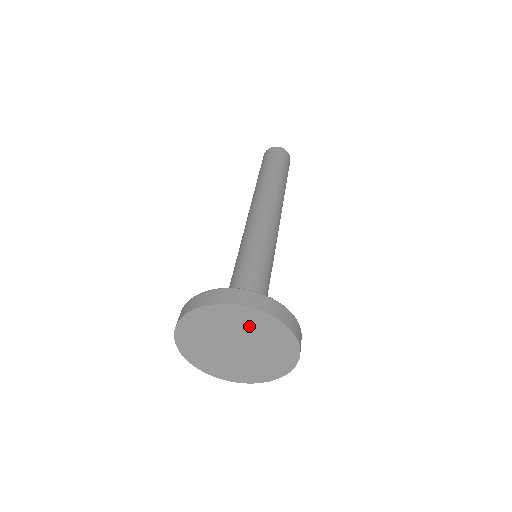
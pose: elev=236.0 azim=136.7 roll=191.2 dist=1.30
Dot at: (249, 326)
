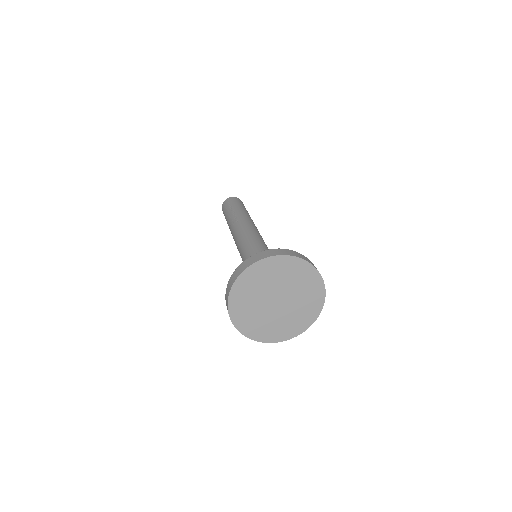
Dot at: (278, 275)
